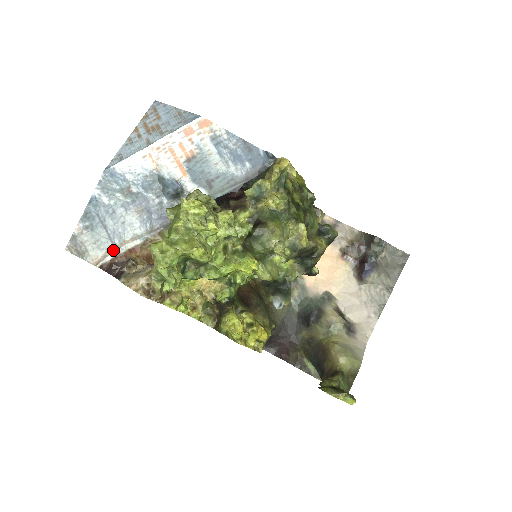
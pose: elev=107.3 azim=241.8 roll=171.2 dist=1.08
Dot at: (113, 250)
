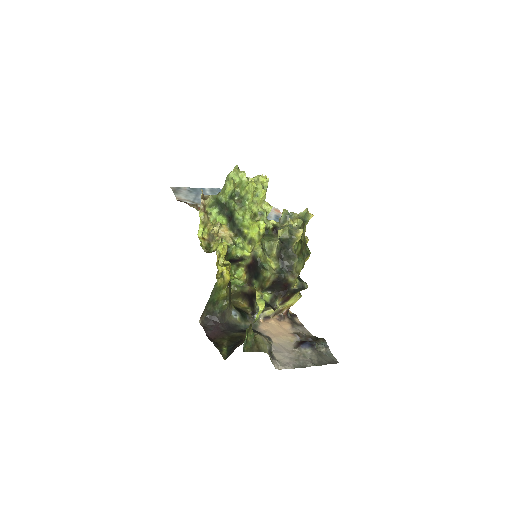
Dot at: (191, 202)
